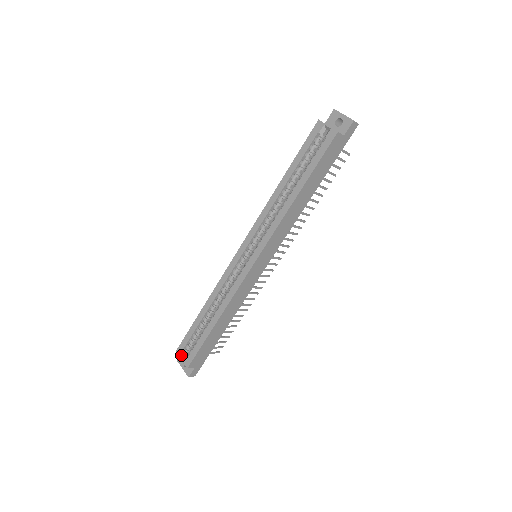
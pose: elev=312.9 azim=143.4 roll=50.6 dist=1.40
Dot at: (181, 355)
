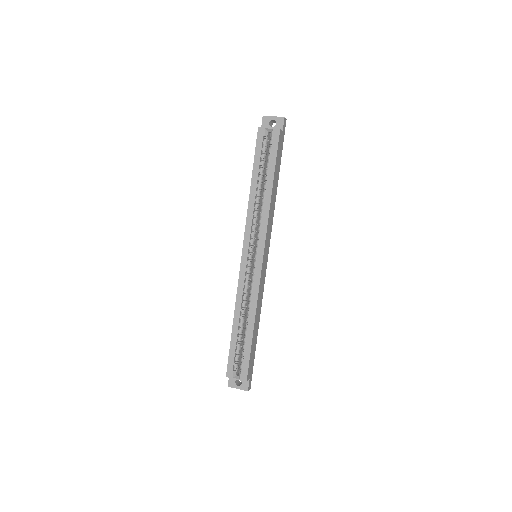
Dot at: (233, 376)
